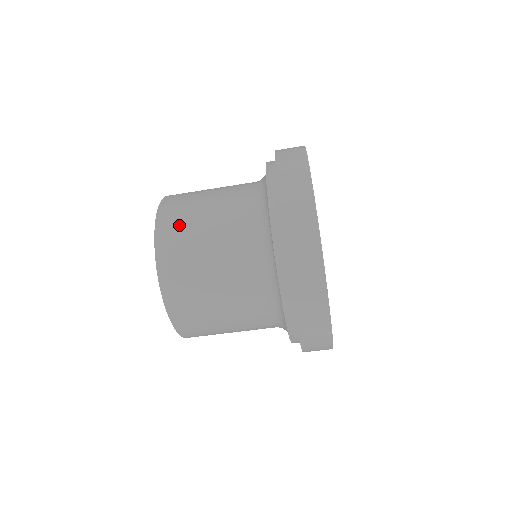
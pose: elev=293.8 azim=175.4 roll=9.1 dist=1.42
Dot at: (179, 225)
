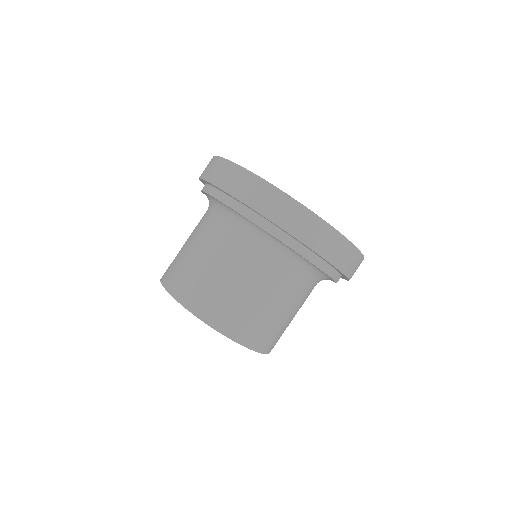
Dot at: (217, 303)
